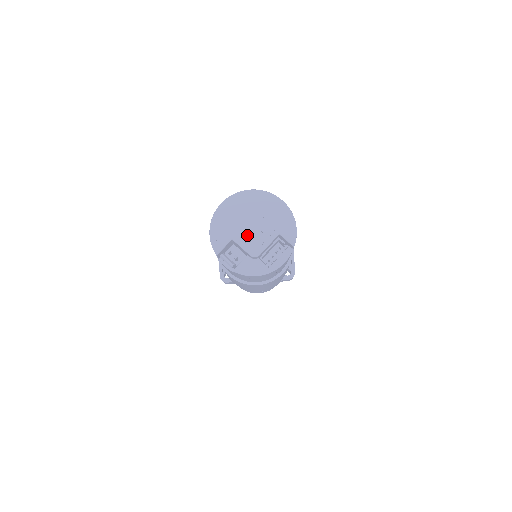
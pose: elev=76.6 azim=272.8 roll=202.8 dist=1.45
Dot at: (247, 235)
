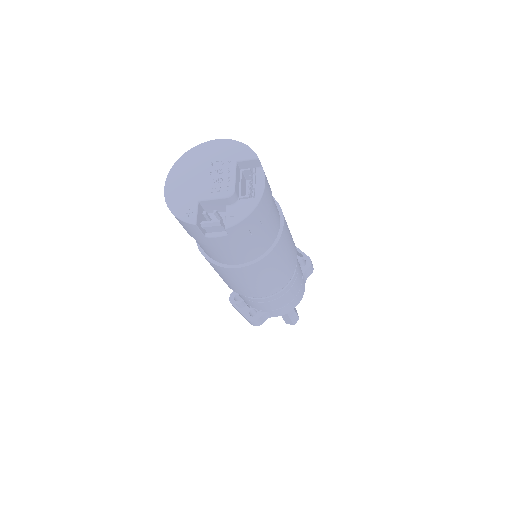
Dot at: (209, 187)
